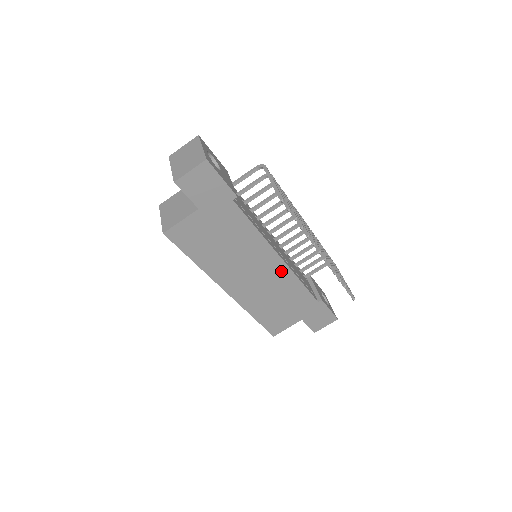
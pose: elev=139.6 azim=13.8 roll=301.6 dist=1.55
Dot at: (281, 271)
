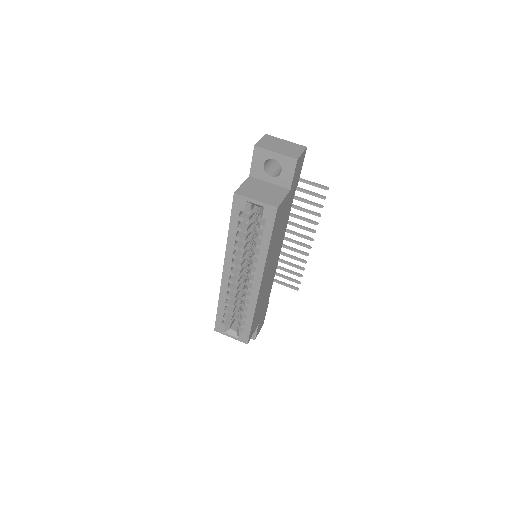
Dot at: (275, 266)
